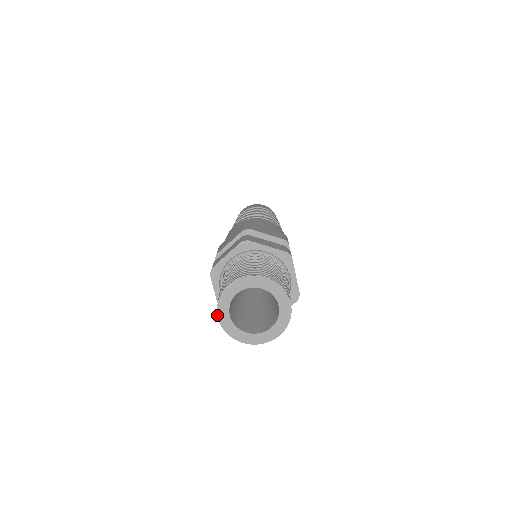
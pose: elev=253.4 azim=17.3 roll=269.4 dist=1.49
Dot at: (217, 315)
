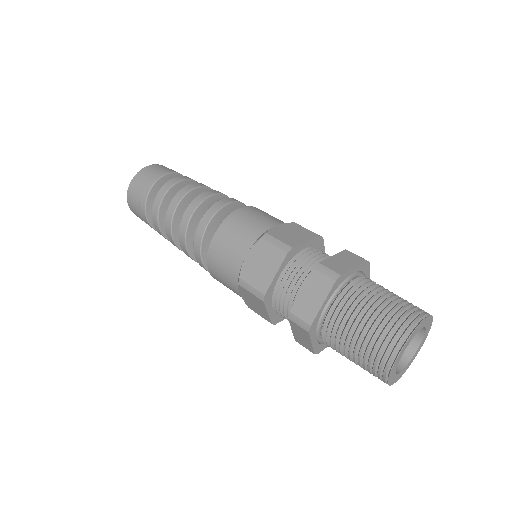
Dot at: (388, 381)
